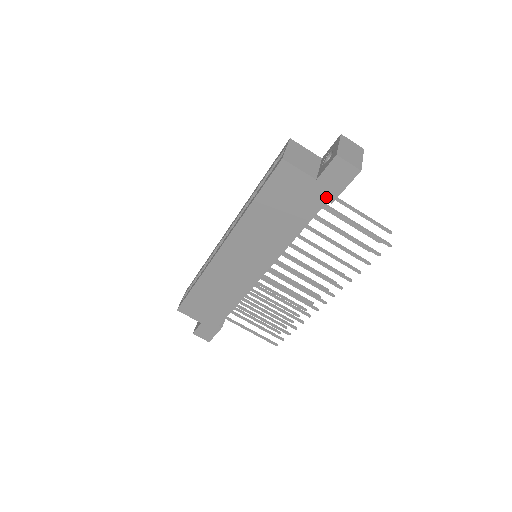
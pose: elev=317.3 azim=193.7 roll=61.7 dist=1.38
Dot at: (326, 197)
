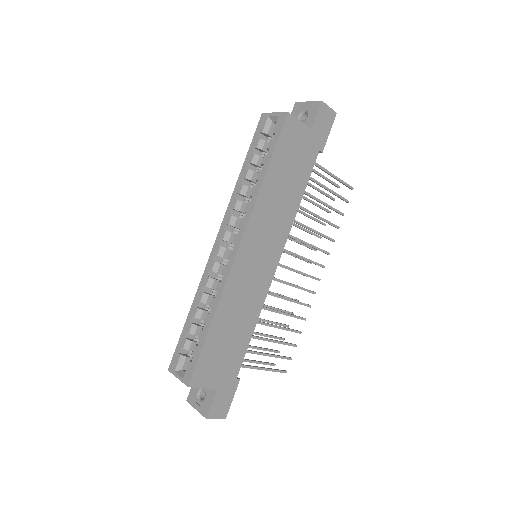
Dot at: (318, 146)
